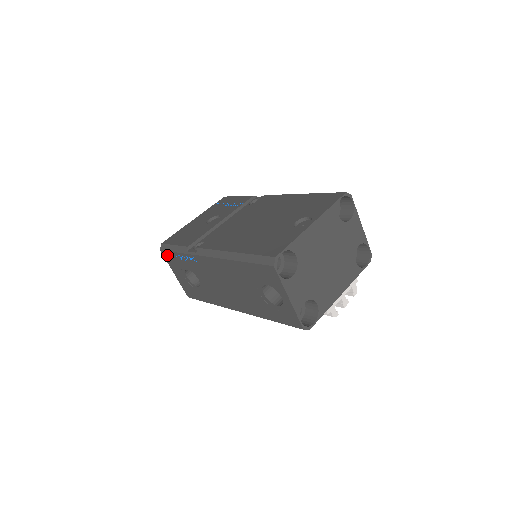
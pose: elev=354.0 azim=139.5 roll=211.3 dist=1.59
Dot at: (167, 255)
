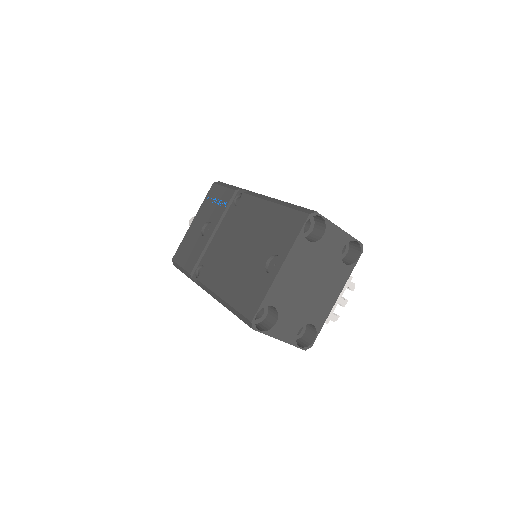
Dot at: occluded
